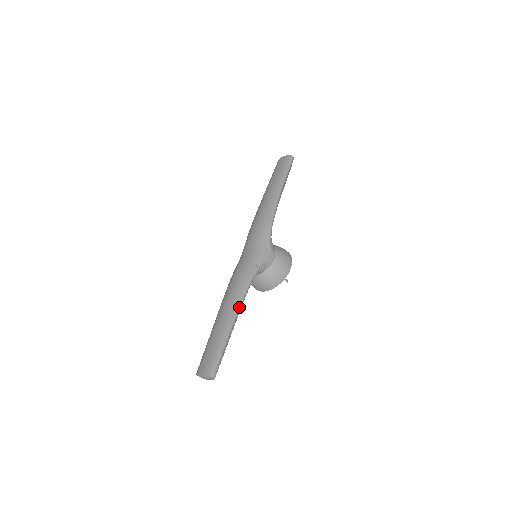
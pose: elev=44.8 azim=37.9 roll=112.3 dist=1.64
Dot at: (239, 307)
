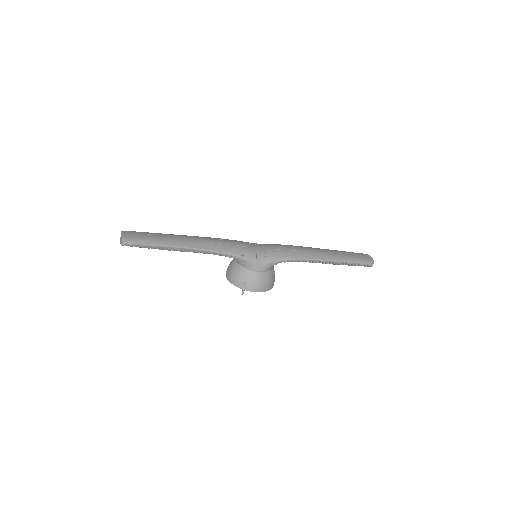
Dot at: (196, 249)
